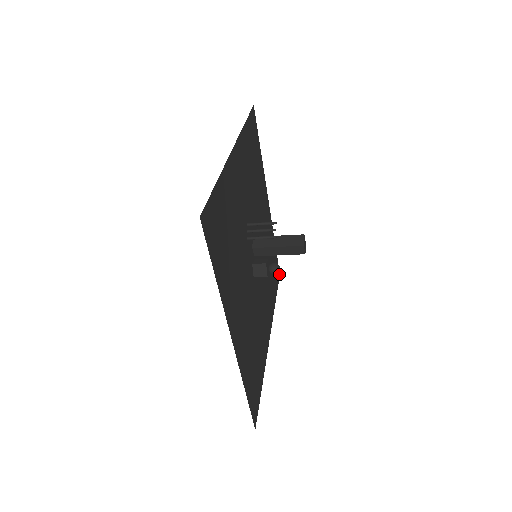
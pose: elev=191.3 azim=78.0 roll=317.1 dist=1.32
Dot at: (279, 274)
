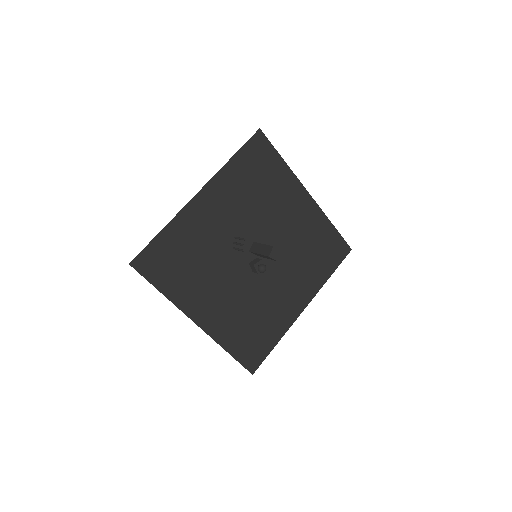
Dot at: (349, 250)
